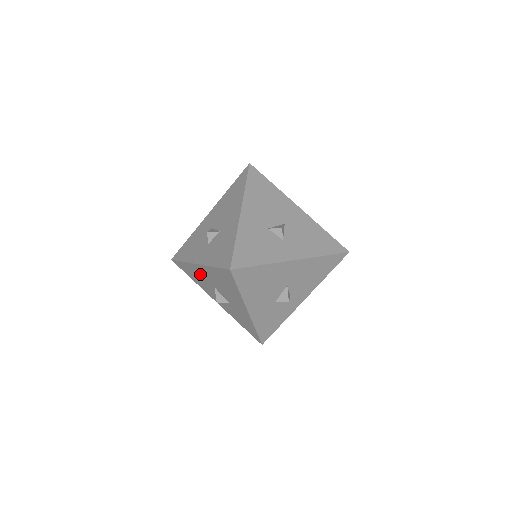
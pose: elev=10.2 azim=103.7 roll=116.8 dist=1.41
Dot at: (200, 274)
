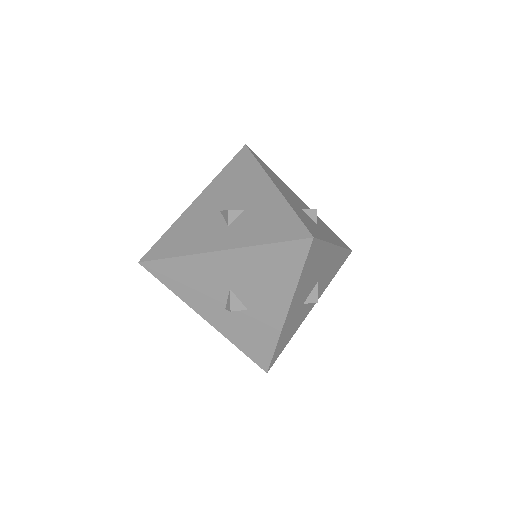
Dot at: occluded
